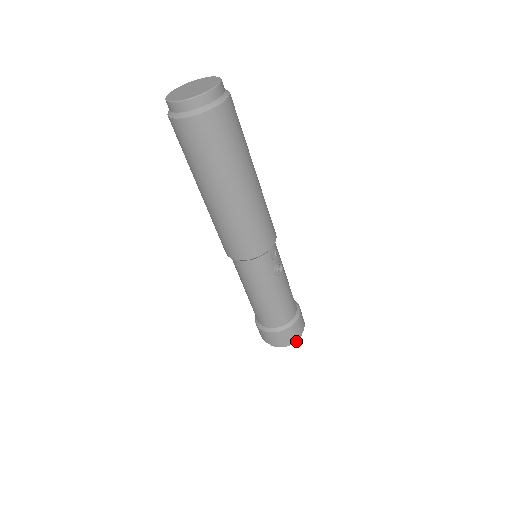
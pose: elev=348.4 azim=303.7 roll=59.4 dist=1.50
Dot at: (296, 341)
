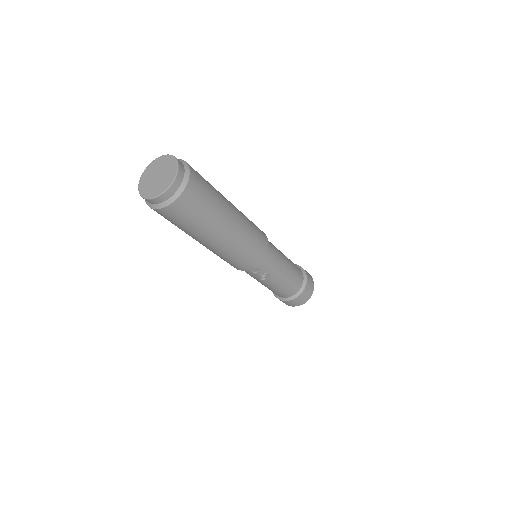
Dot at: occluded
